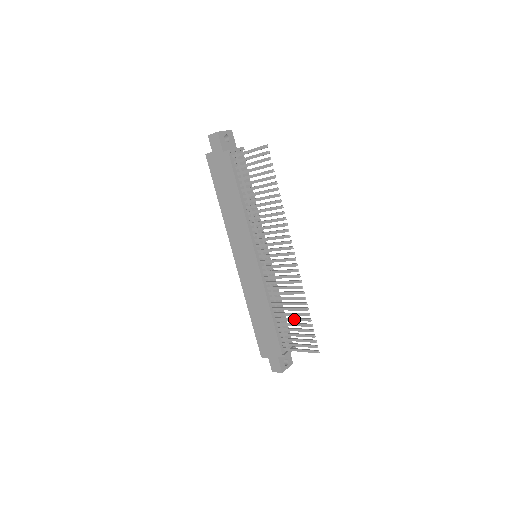
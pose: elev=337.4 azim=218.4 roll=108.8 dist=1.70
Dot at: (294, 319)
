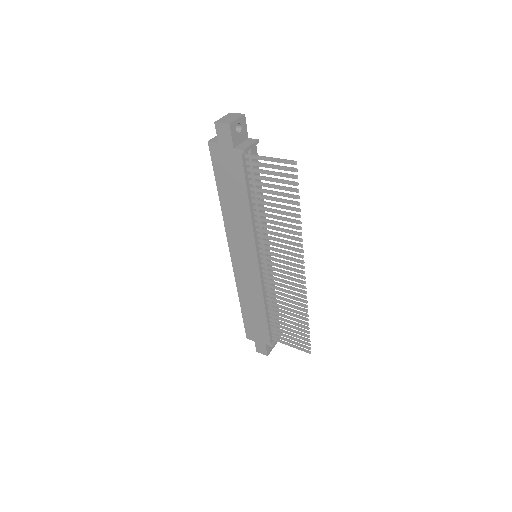
Dot at: (290, 322)
